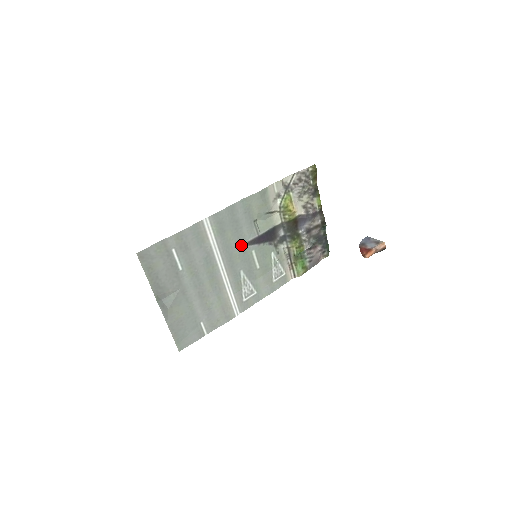
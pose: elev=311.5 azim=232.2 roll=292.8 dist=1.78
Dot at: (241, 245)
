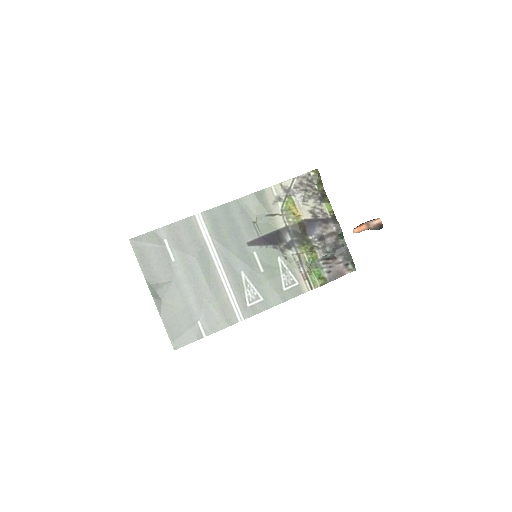
Dot at: (240, 245)
